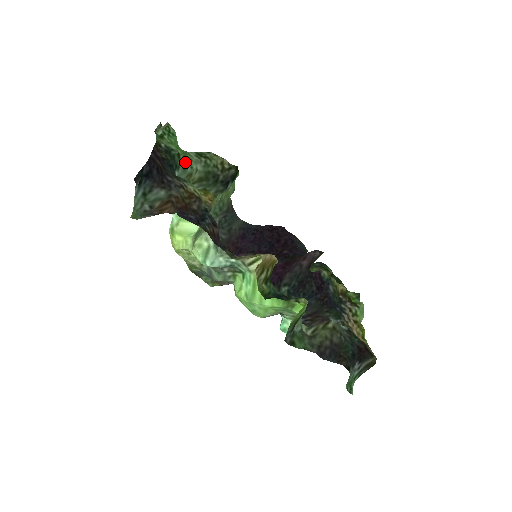
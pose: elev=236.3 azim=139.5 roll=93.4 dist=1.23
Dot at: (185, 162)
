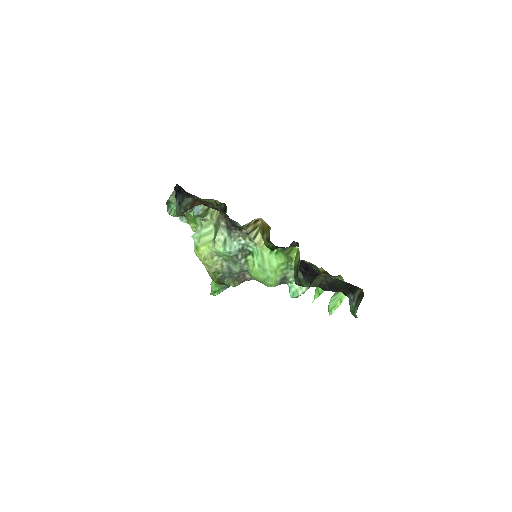
Dot at: occluded
